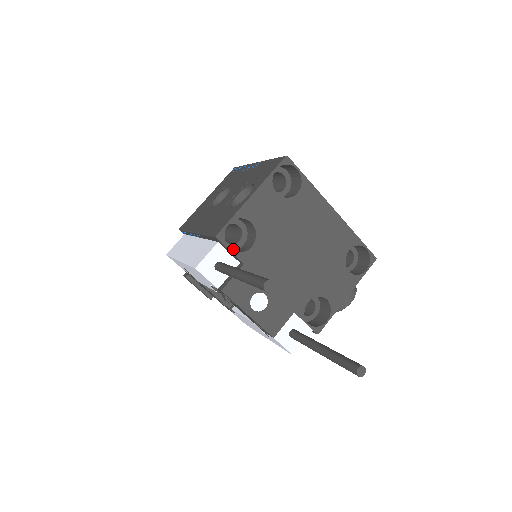
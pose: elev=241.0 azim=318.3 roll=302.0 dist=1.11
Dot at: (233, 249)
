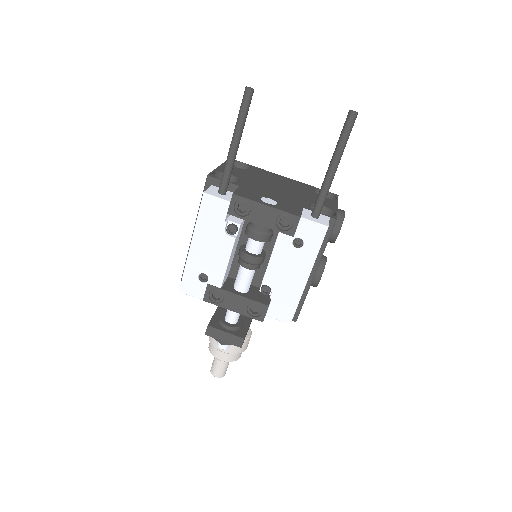
Dot at: occluded
